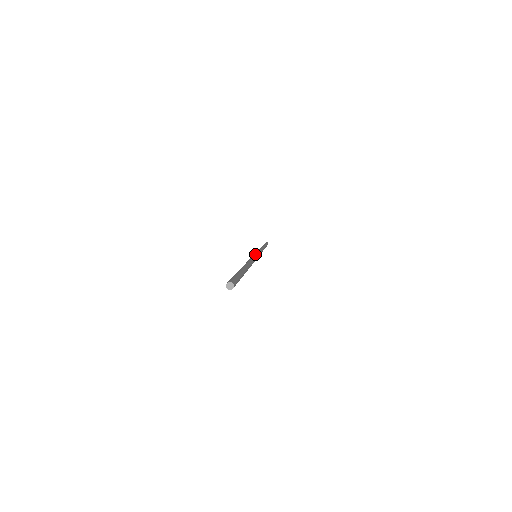
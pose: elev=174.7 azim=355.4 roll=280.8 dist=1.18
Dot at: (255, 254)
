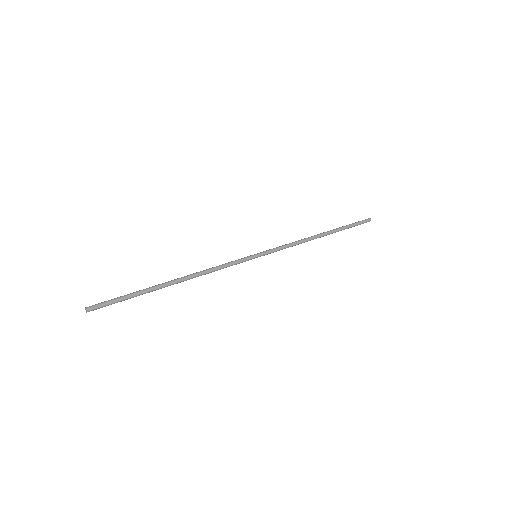
Dot at: (248, 256)
